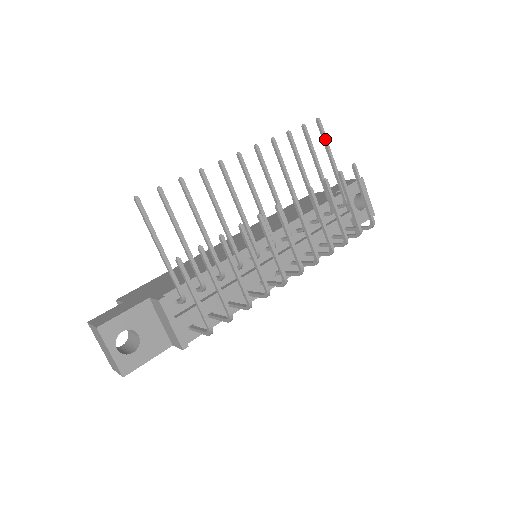
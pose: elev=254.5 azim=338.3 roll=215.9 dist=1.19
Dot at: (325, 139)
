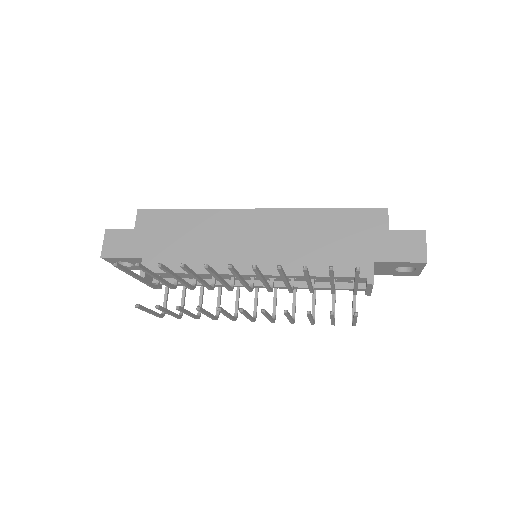
Dot at: (356, 277)
